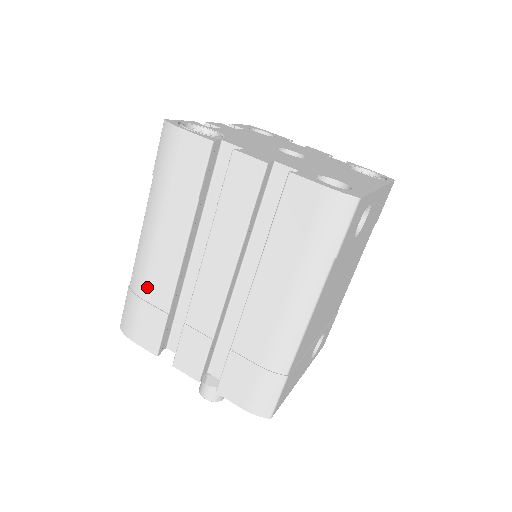
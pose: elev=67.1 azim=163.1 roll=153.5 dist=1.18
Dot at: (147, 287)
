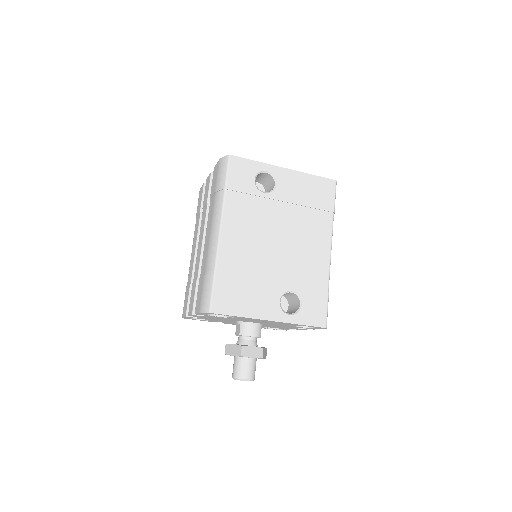
Dot at: (188, 277)
